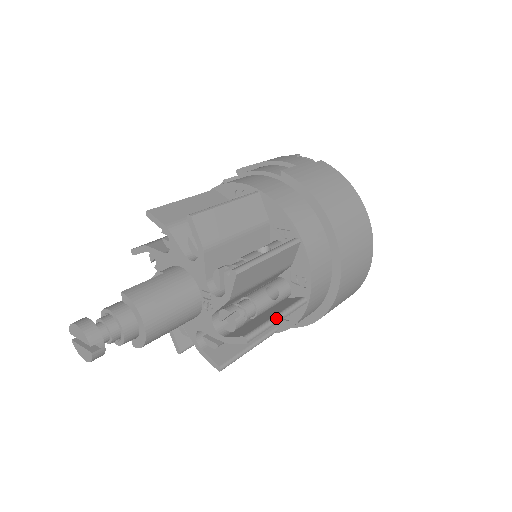
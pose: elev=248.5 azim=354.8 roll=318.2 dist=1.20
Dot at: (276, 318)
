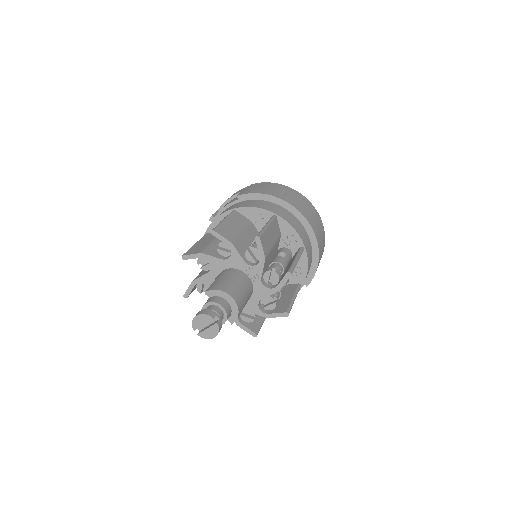
Dot at: (295, 259)
